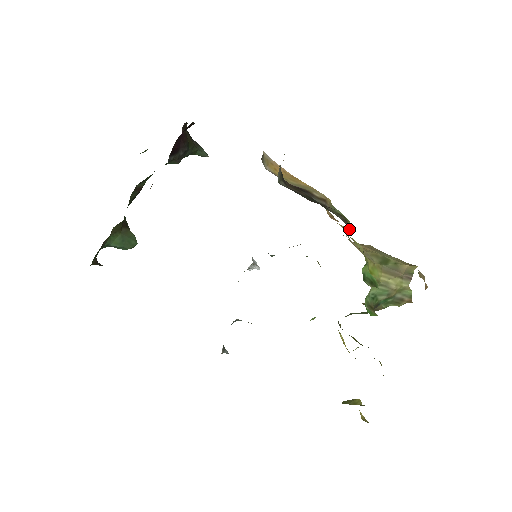
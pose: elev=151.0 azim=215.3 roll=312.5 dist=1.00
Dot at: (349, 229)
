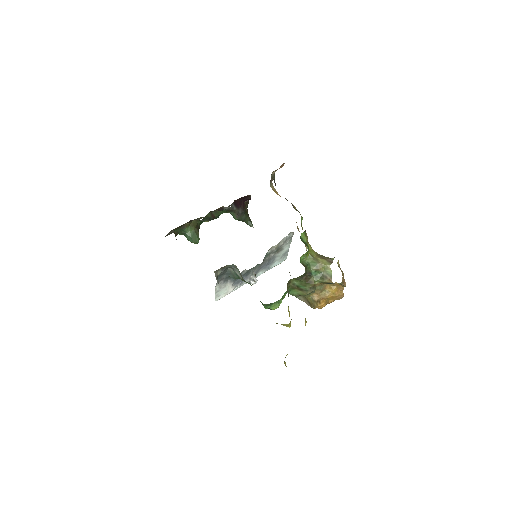
Dot at: (301, 220)
